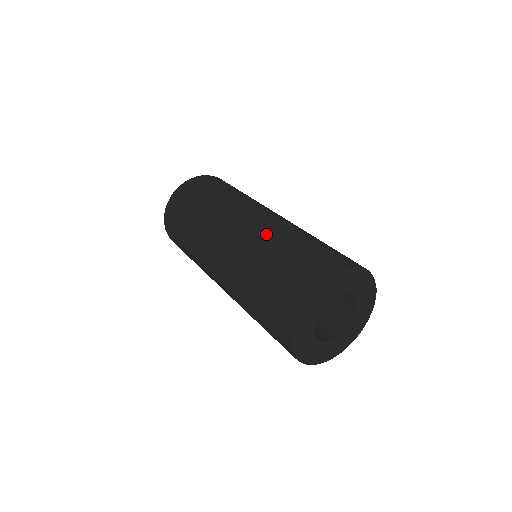
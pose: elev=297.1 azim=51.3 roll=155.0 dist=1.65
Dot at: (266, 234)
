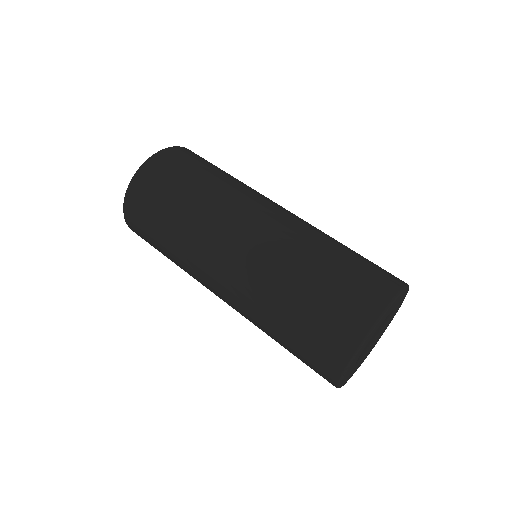
Dot at: (297, 238)
